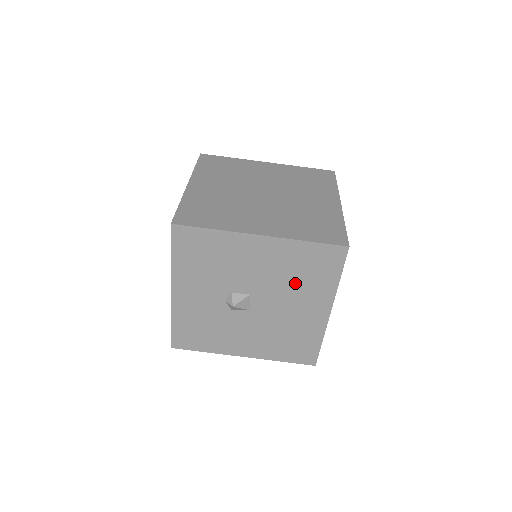
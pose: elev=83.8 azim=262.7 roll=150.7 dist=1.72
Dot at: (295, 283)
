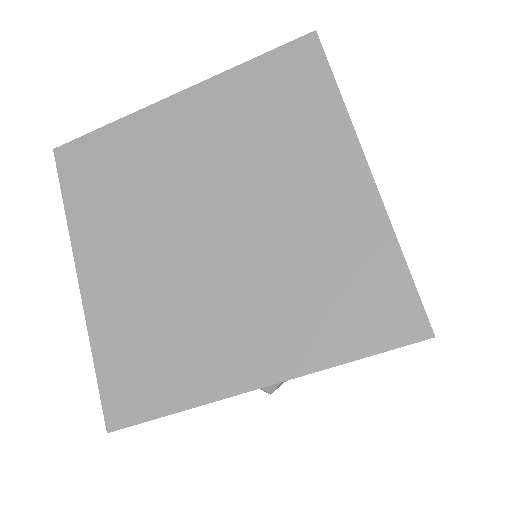
Dot at: occluded
